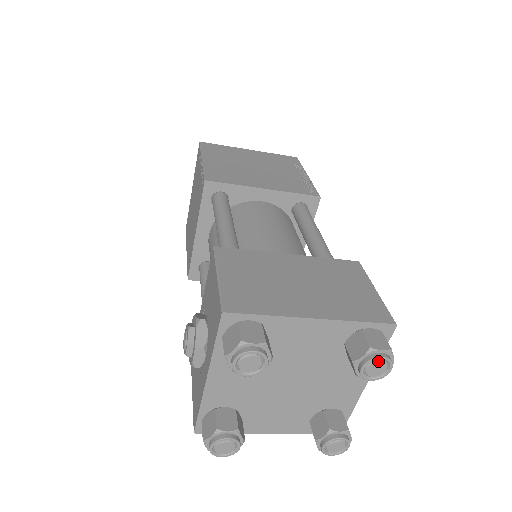
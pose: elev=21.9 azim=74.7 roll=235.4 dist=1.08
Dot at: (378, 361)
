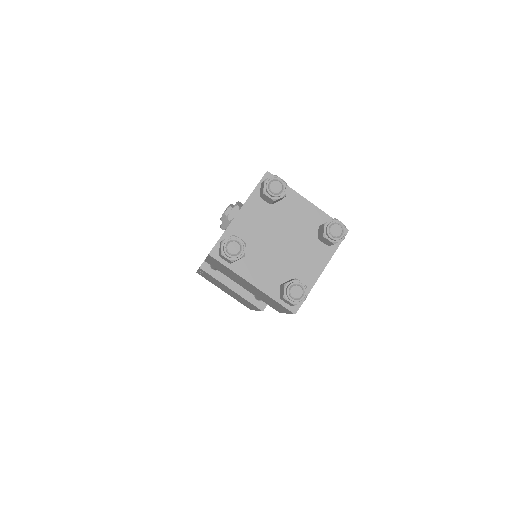
Dot at: (338, 224)
